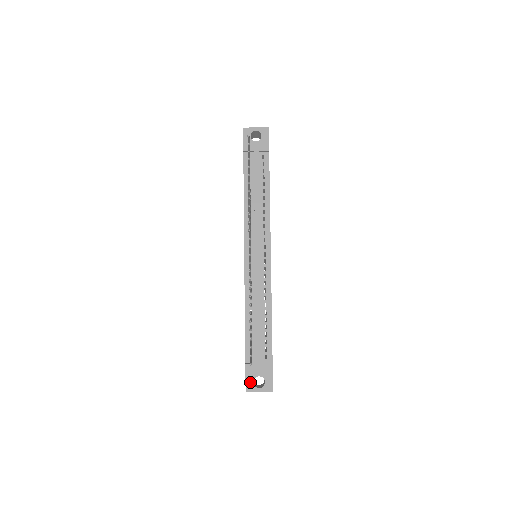
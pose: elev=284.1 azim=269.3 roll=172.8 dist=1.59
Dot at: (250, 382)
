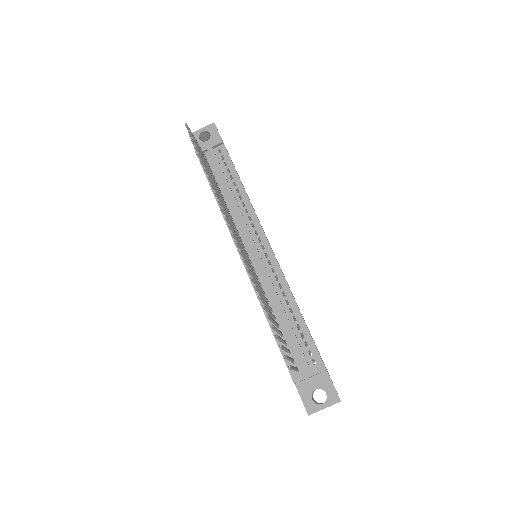
Dot at: (308, 401)
